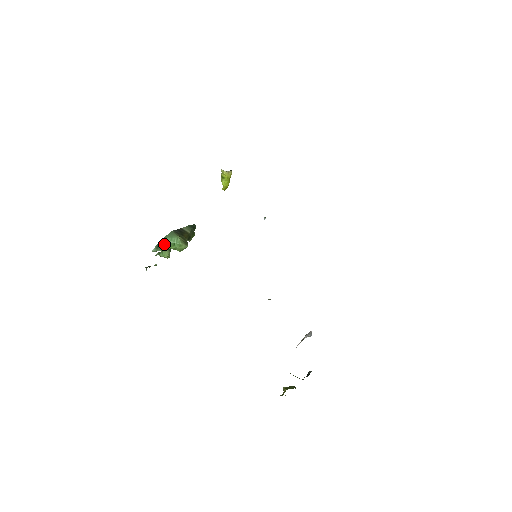
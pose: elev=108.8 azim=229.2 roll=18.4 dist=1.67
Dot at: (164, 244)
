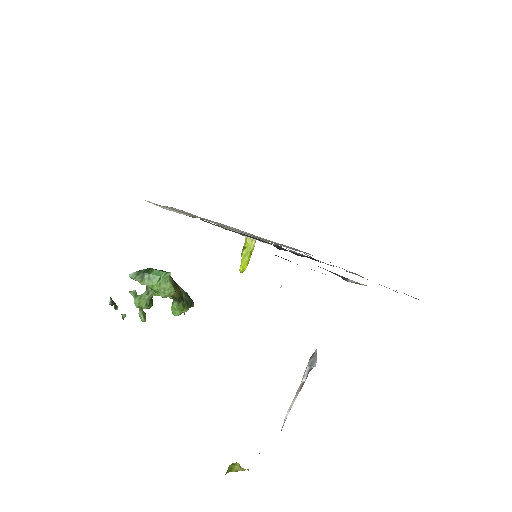
Dot at: (148, 274)
